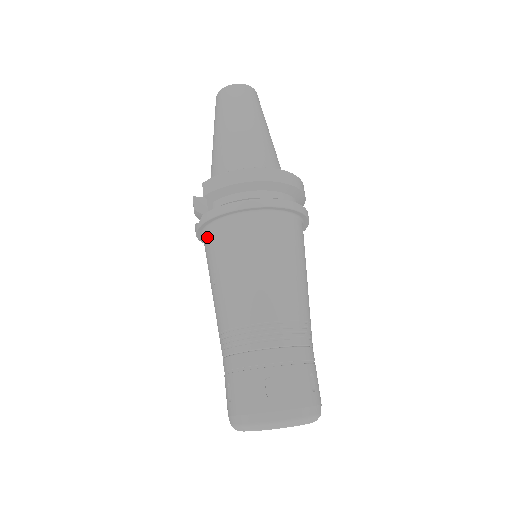
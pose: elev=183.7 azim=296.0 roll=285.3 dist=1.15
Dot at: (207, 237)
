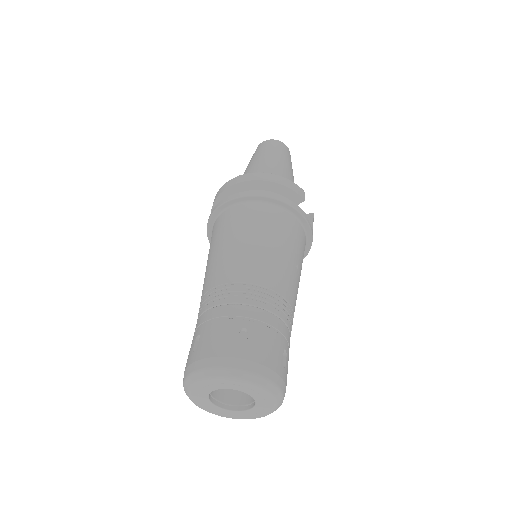
Dot at: occluded
